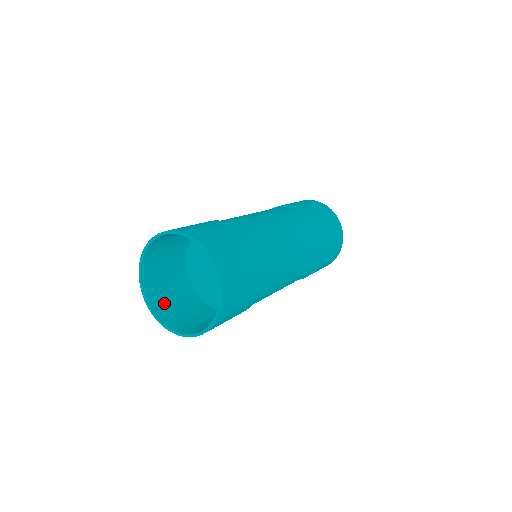
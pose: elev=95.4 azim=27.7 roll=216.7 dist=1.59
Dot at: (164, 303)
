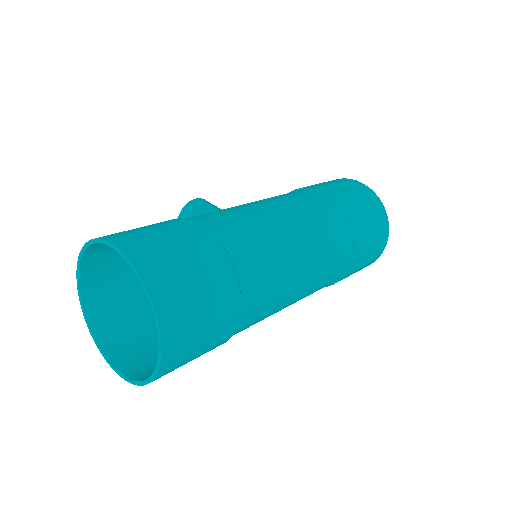
Dot at: (102, 278)
